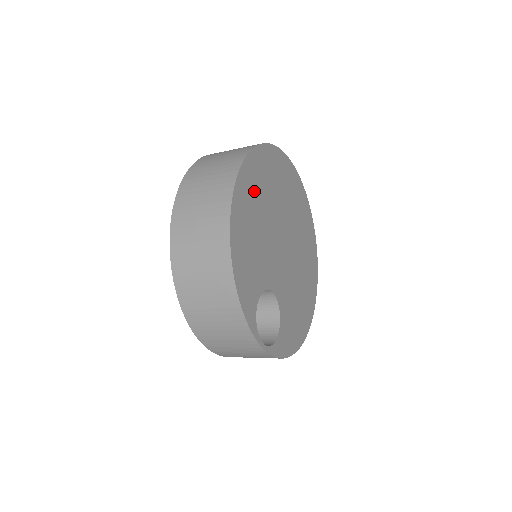
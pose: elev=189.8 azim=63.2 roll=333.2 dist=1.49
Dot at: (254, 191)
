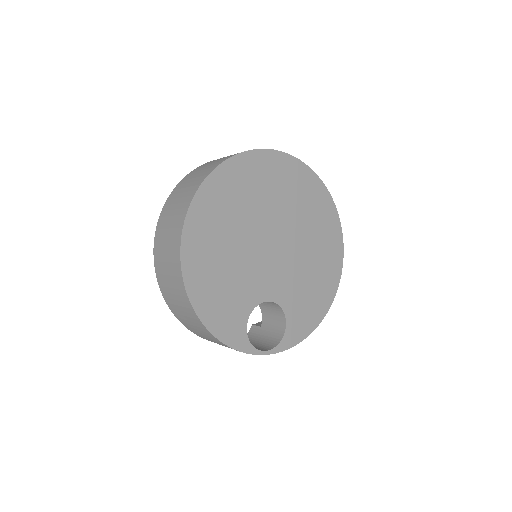
Dot at: (210, 234)
